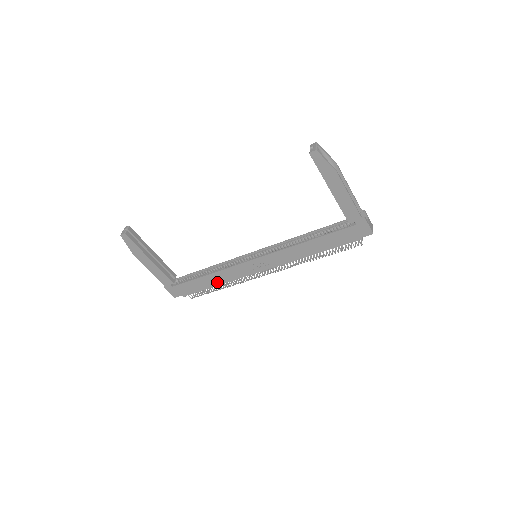
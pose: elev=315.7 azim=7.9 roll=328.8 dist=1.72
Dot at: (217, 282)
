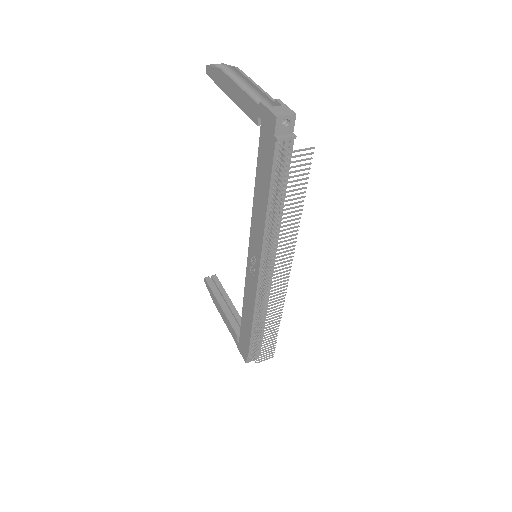
Dot at: (250, 317)
